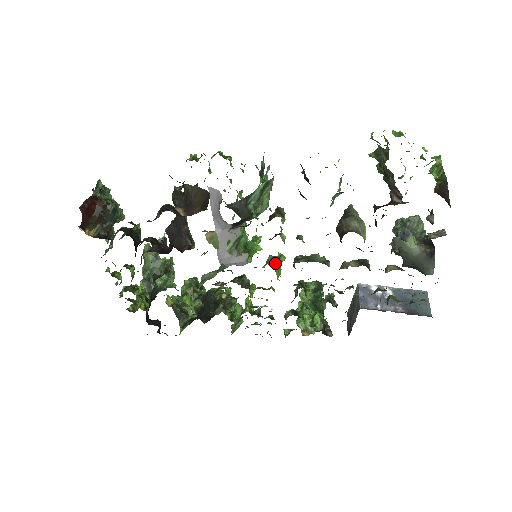
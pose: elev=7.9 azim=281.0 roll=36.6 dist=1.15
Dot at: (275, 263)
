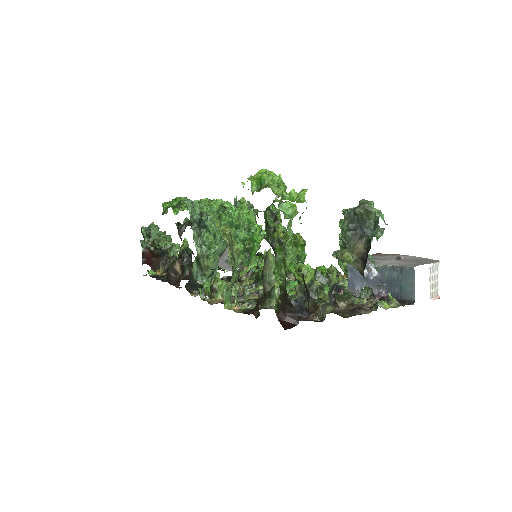
Dot at: (258, 280)
